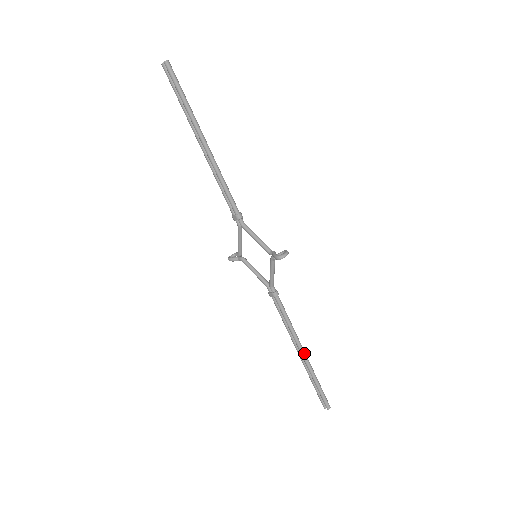
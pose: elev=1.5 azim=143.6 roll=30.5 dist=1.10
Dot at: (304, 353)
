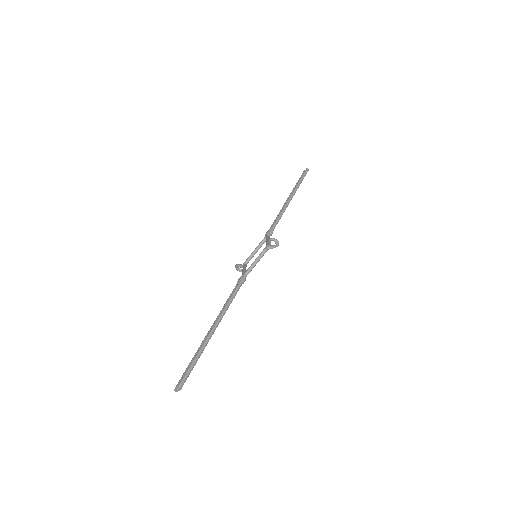
Dot at: (214, 328)
